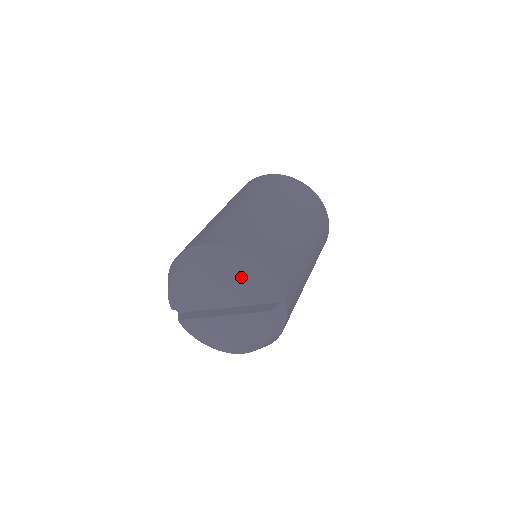
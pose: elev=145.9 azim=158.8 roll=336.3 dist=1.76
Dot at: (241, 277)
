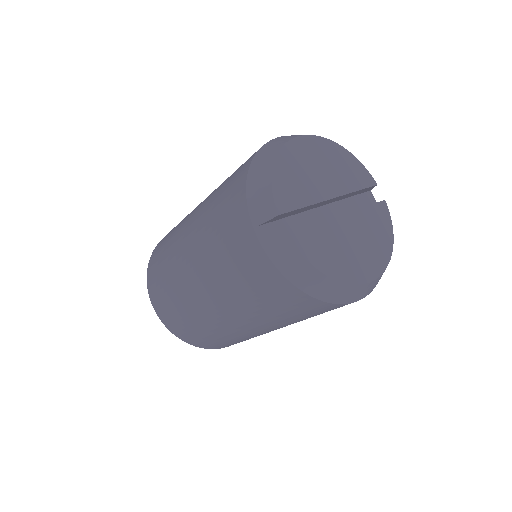
Dot at: (352, 156)
